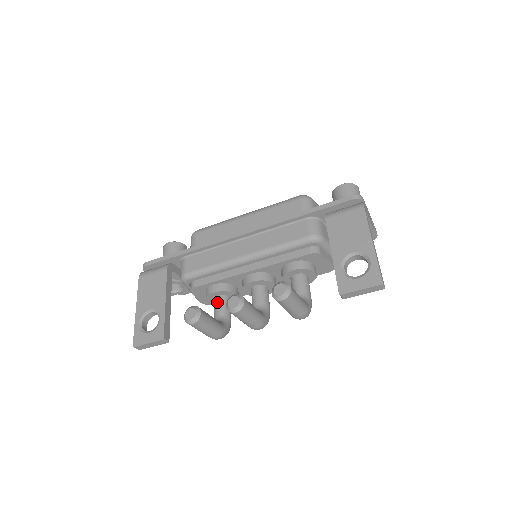
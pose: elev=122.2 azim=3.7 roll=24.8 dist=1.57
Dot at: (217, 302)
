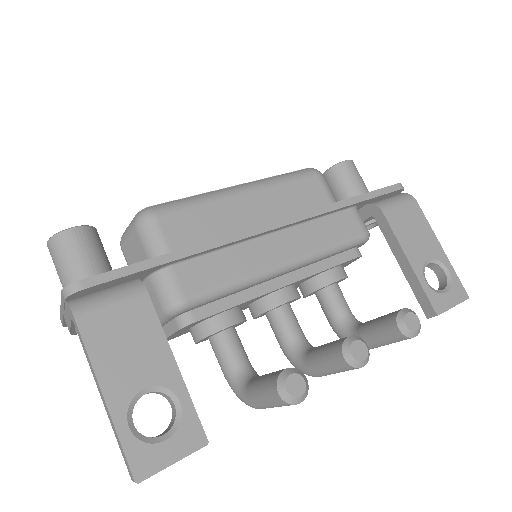
Dot at: (229, 341)
